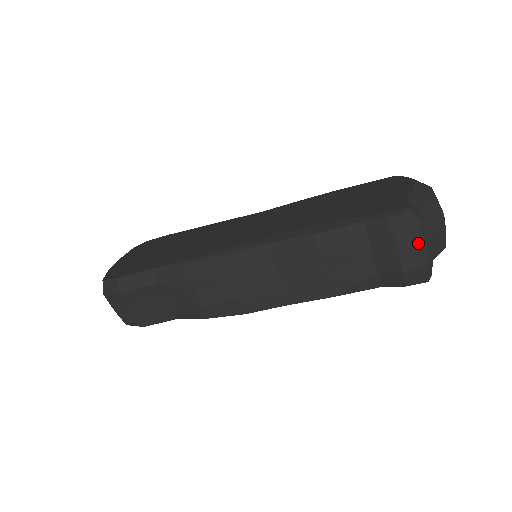
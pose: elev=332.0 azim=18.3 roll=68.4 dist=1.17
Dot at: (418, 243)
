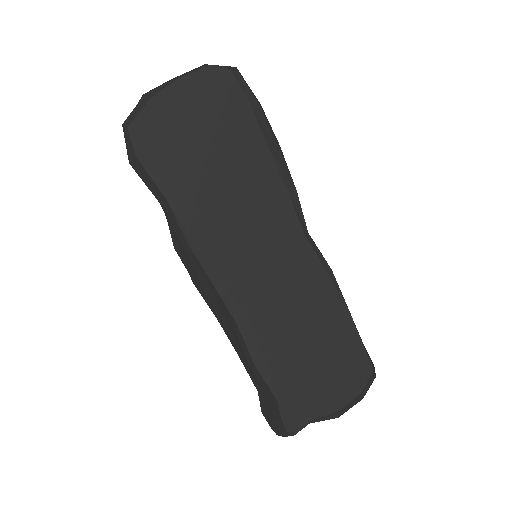
Dot at: (277, 431)
